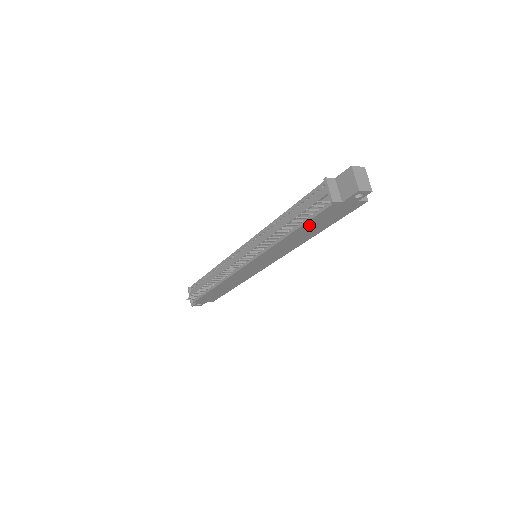
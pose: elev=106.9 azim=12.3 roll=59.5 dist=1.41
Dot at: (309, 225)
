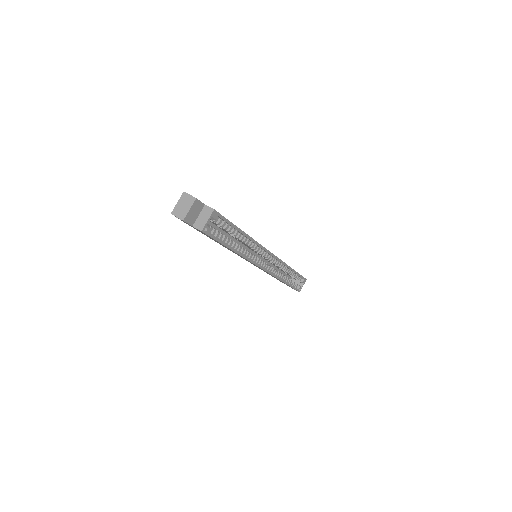
Dot at: occluded
